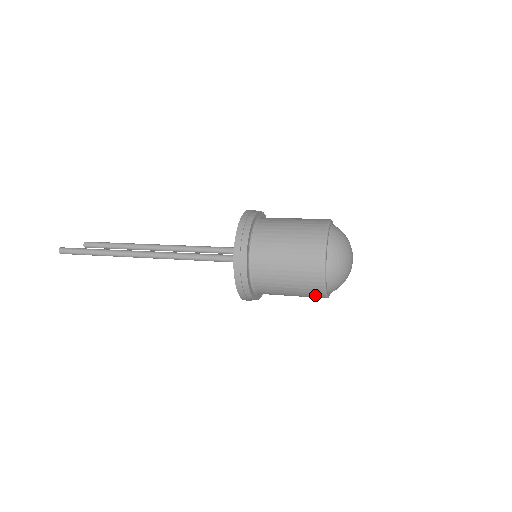
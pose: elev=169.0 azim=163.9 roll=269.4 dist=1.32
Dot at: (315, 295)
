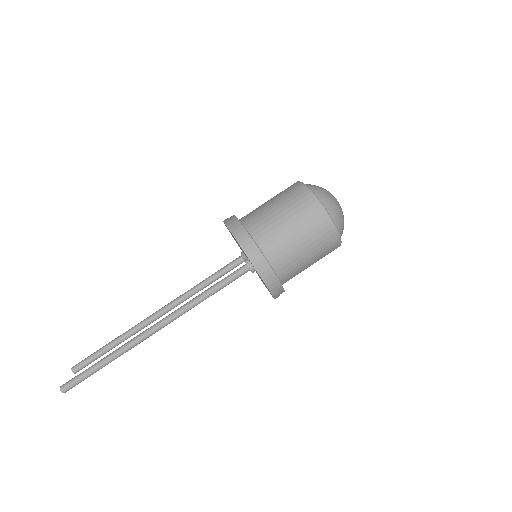
Dot at: (332, 249)
